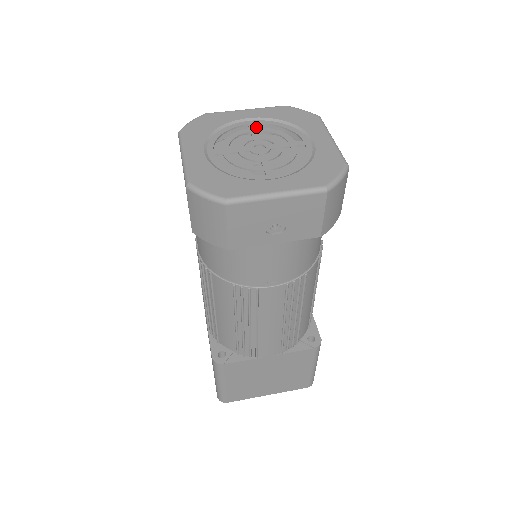
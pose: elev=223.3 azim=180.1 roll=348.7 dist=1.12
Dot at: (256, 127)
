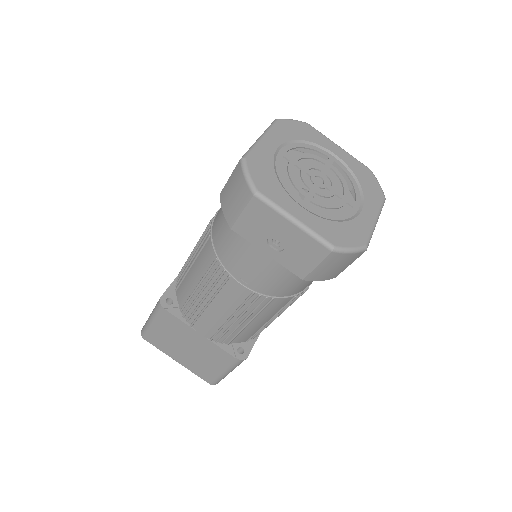
Dot at: (336, 165)
